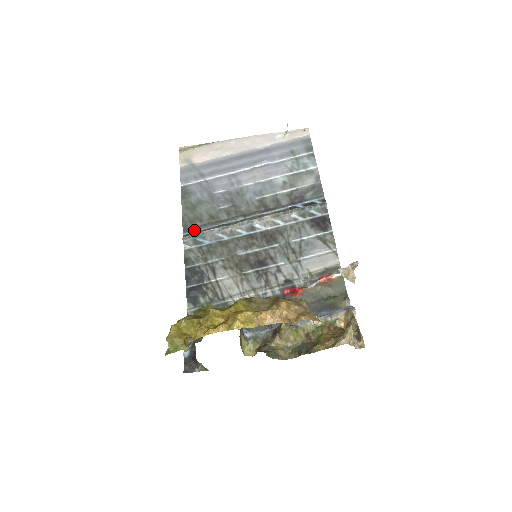
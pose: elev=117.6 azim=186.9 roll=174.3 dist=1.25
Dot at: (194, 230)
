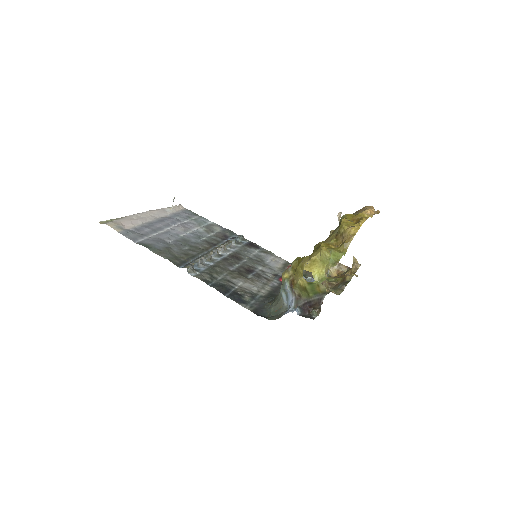
Dot at: (184, 264)
